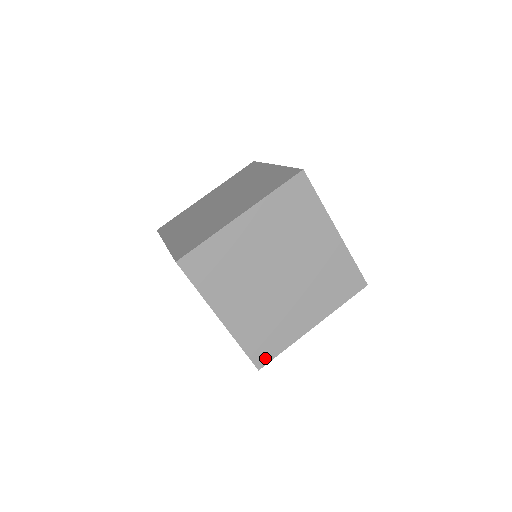
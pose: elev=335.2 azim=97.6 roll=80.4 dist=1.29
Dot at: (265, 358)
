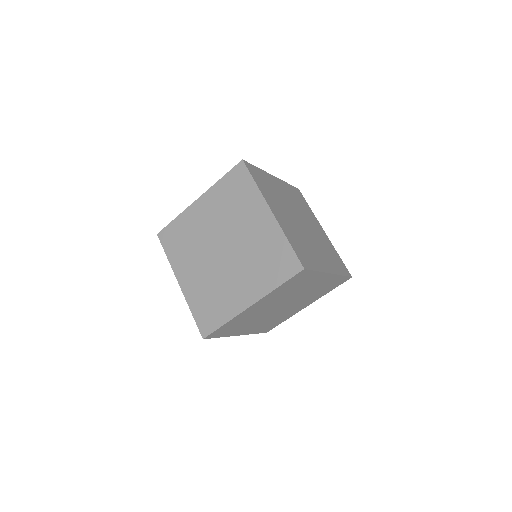
Dot at: (271, 328)
